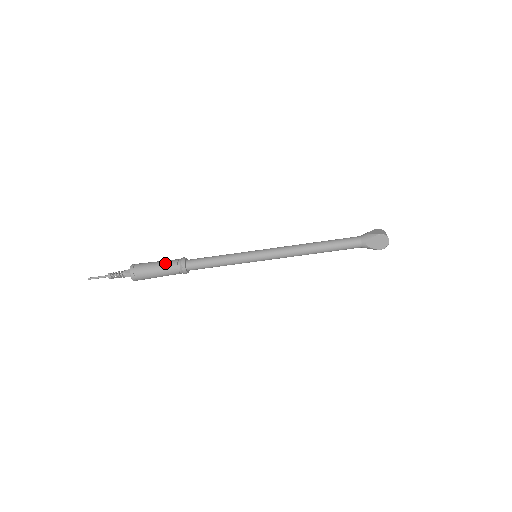
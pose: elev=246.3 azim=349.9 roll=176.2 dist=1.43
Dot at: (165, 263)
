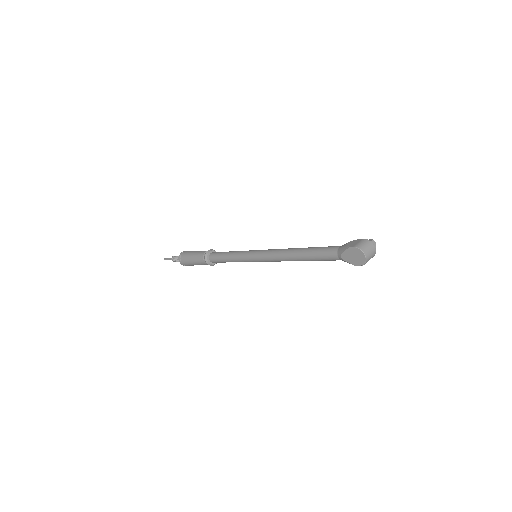
Dot at: (197, 253)
